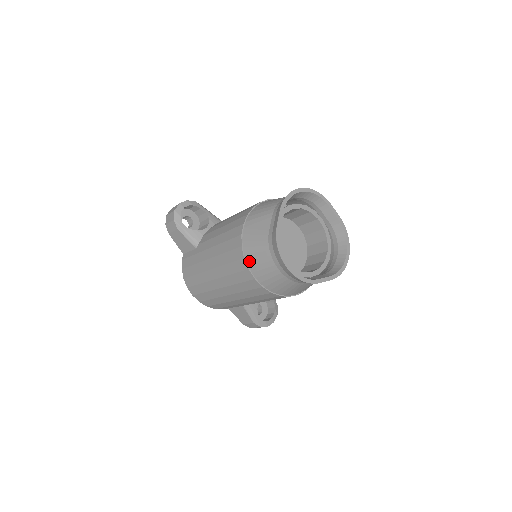
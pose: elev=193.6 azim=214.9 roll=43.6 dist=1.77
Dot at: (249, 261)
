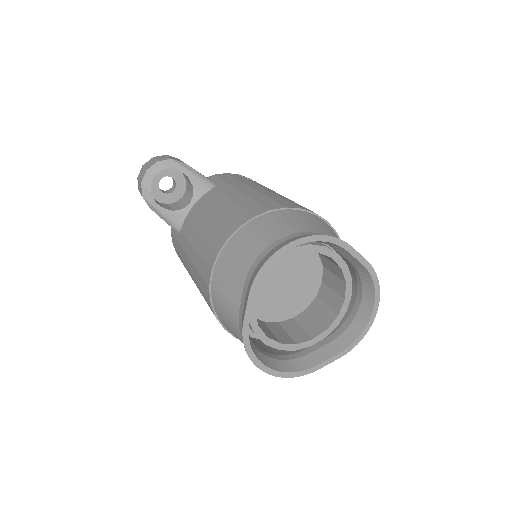
Dot at: (223, 324)
